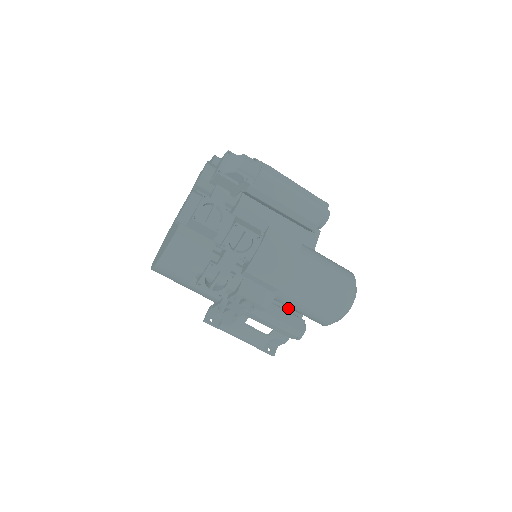
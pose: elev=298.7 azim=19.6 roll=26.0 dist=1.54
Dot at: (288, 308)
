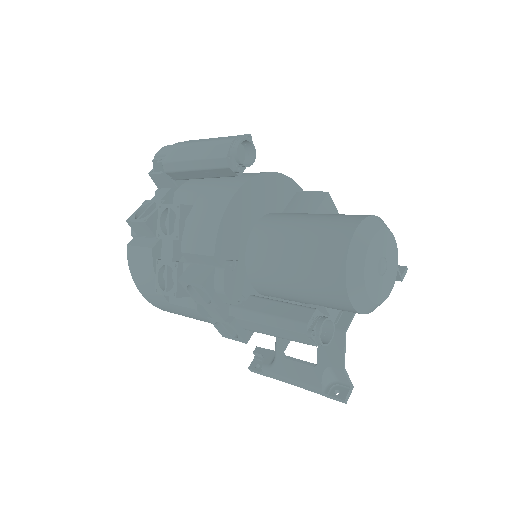
Dot at: occluded
